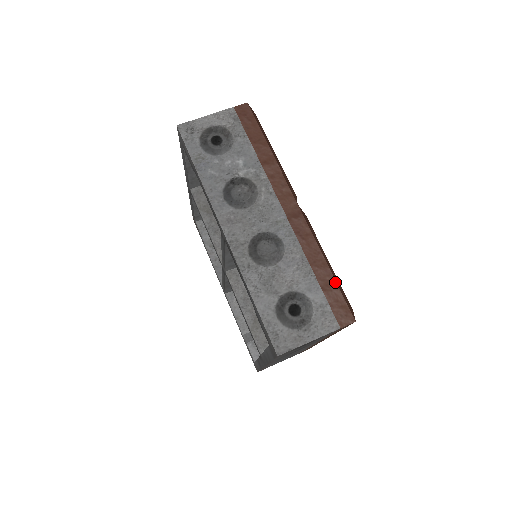
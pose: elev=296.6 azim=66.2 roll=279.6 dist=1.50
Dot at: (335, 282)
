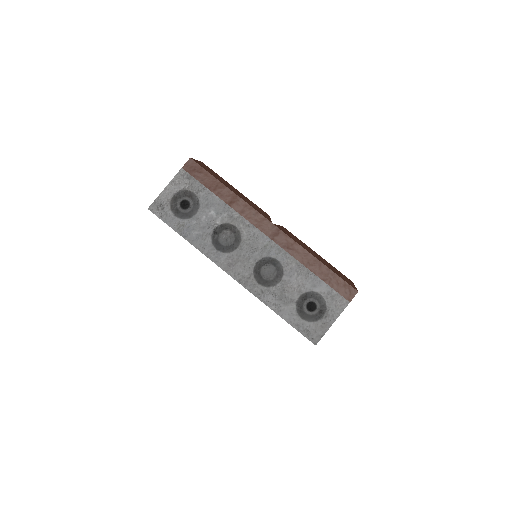
Dot at: (330, 270)
